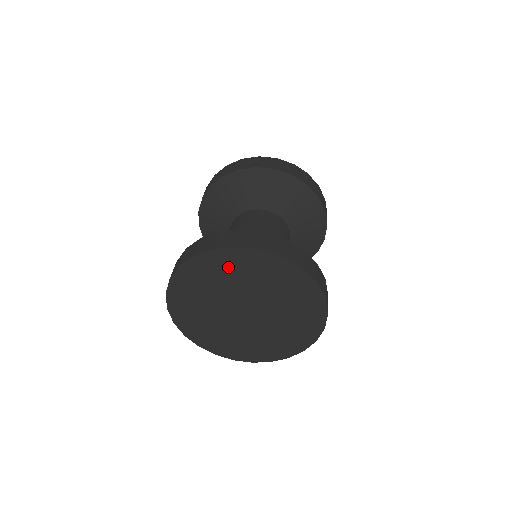
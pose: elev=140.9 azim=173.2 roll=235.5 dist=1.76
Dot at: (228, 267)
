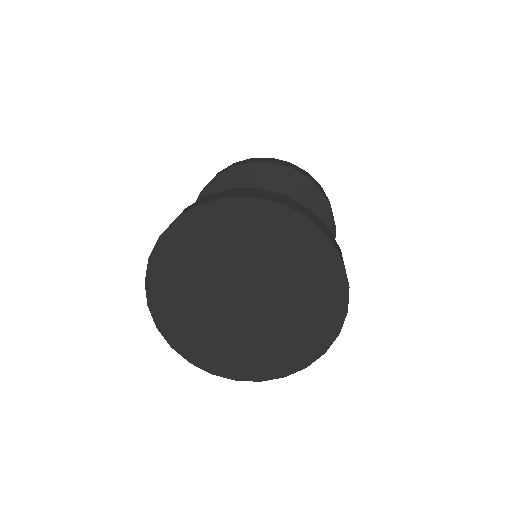
Dot at: (295, 246)
